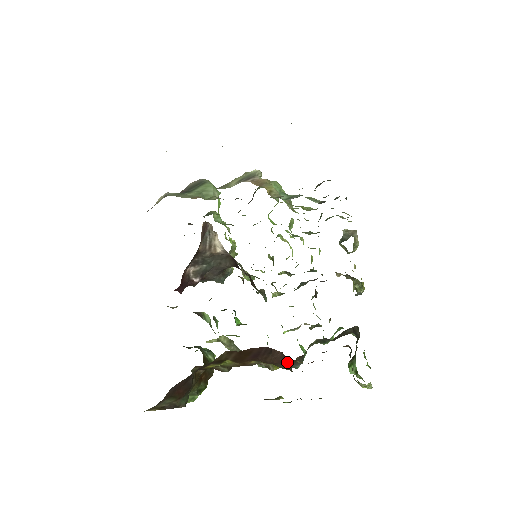
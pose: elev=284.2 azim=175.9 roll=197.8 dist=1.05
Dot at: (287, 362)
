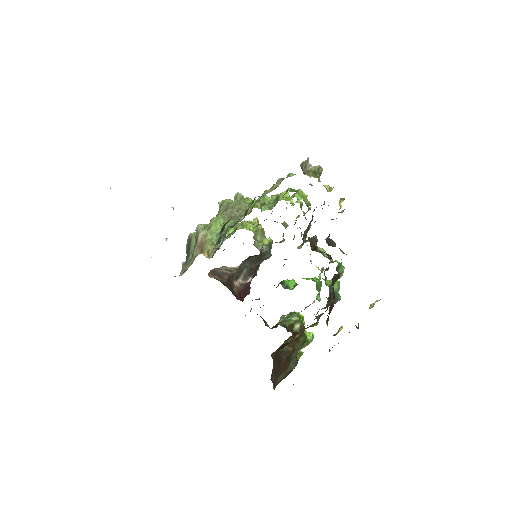
Dot at: occluded
